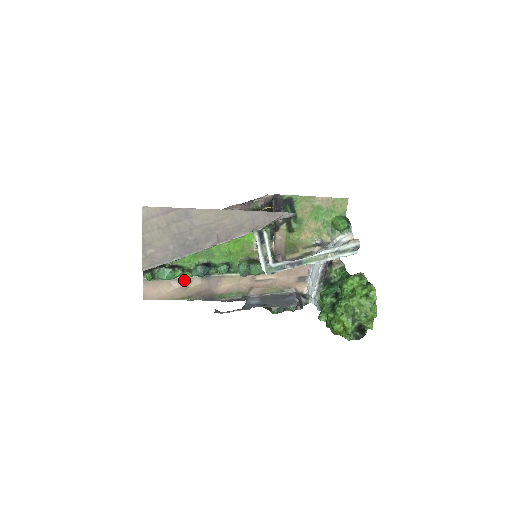
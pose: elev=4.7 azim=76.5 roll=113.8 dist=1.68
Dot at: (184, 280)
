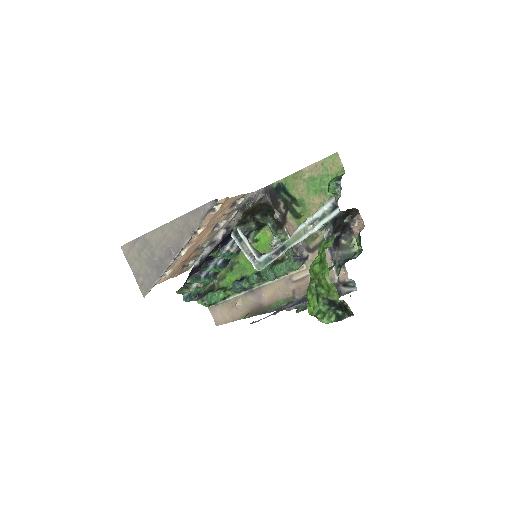
Dot at: (235, 299)
